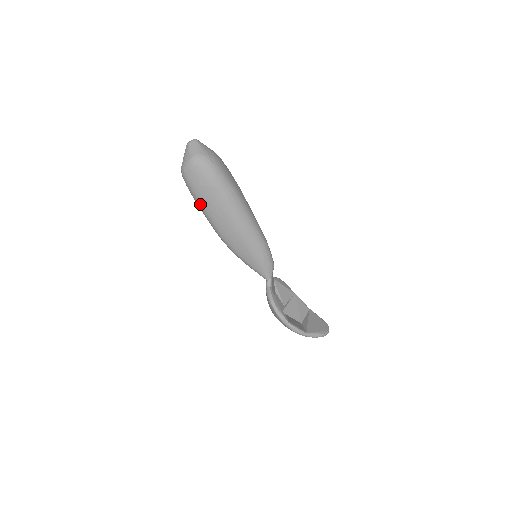
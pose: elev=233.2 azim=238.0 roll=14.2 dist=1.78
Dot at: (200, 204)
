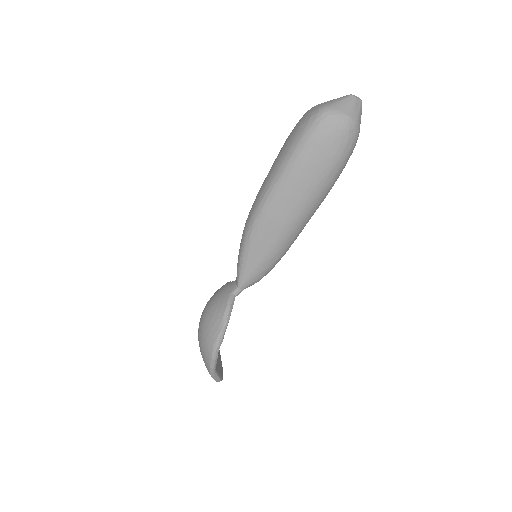
Dot at: (294, 161)
